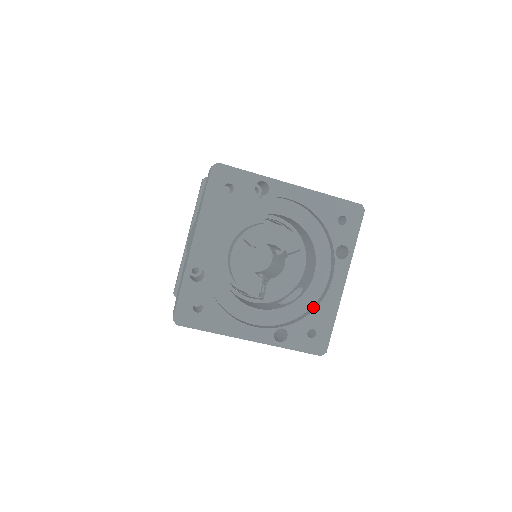
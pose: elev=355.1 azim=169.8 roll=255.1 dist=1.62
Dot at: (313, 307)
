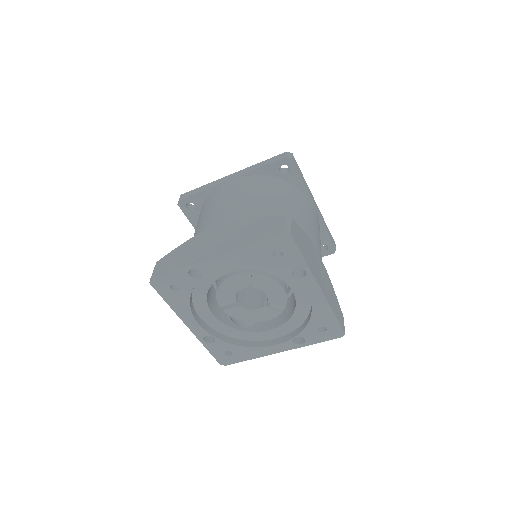
Dot at: (247, 343)
